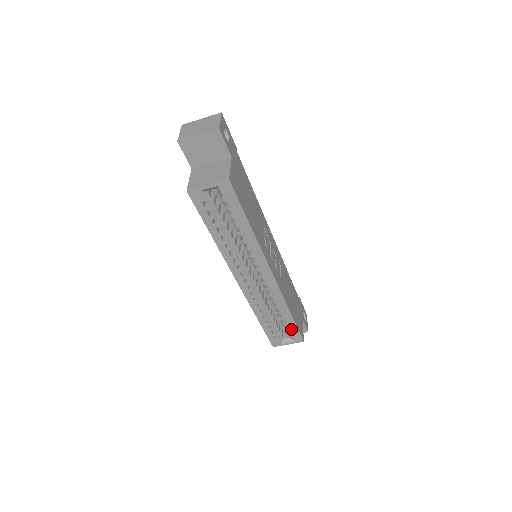
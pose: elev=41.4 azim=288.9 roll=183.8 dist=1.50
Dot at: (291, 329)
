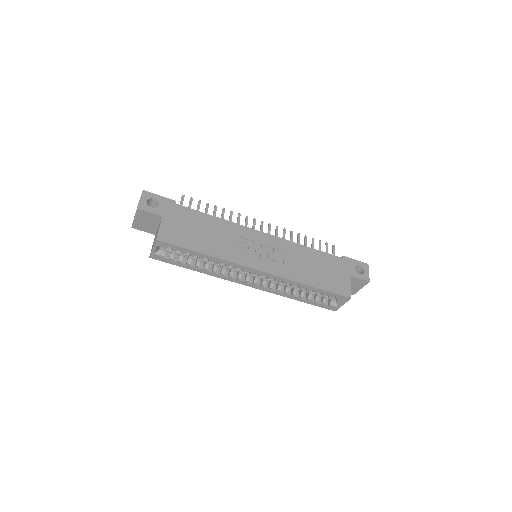
Dot at: (328, 295)
